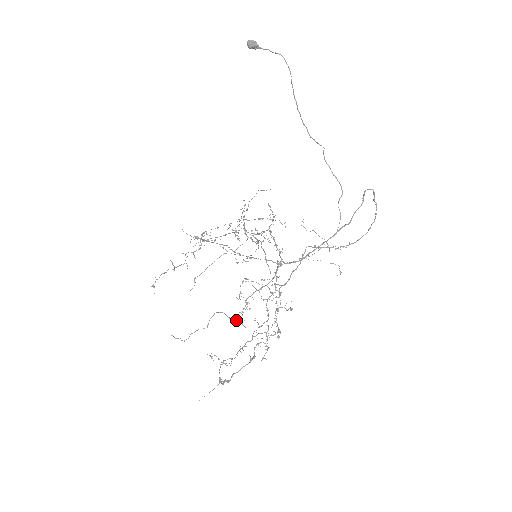
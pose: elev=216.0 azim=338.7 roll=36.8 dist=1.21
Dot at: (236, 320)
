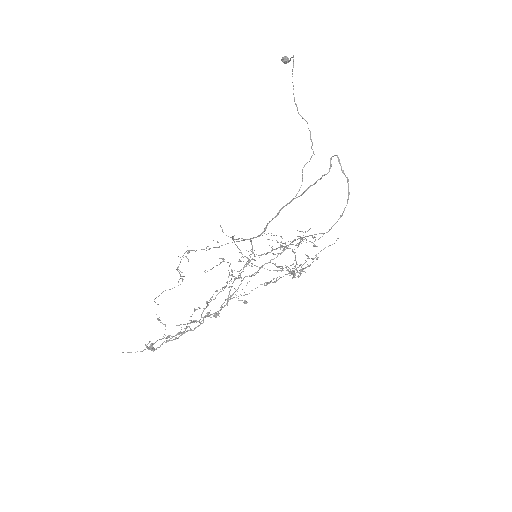
Dot at: occluded
